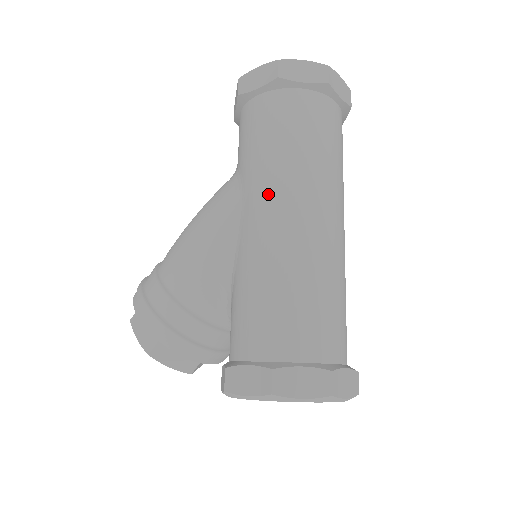
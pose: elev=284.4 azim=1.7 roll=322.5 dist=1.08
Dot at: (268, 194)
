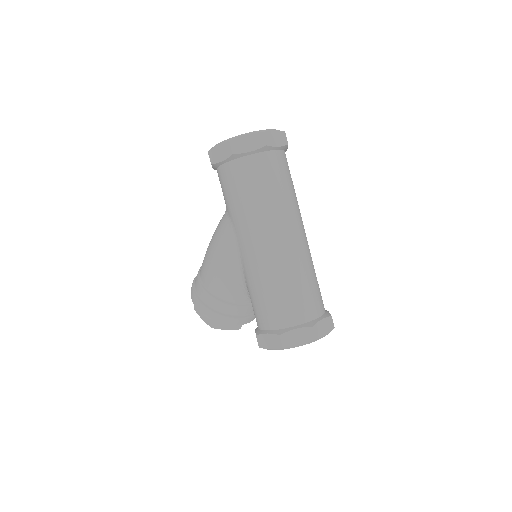
Dot at: (250, 233)
